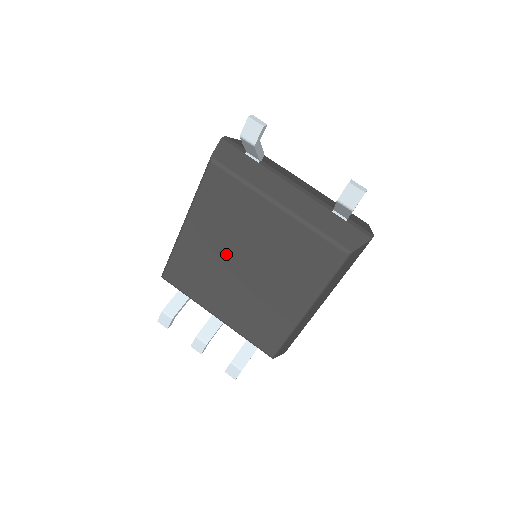
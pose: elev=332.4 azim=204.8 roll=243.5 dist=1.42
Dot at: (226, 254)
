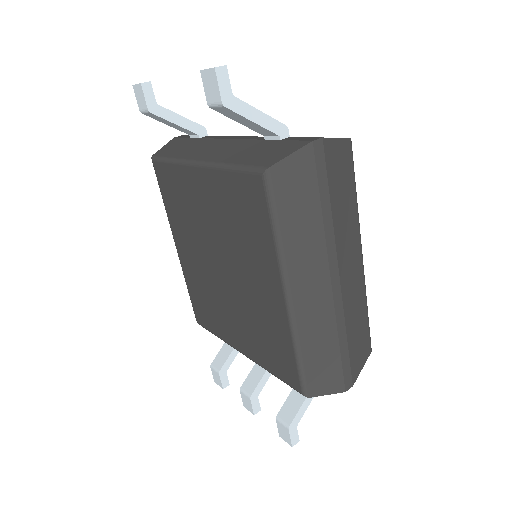
Dot at: (206, 260)
